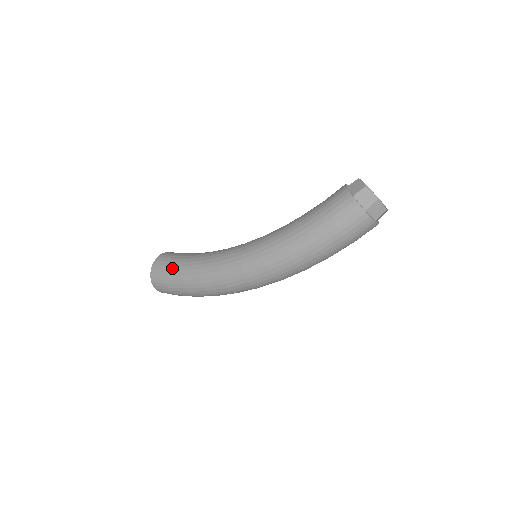
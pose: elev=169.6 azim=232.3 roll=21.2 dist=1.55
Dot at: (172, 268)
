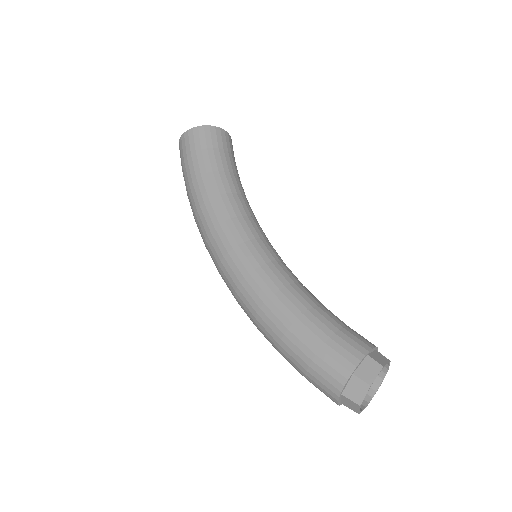
Dot at: (200, 158)
